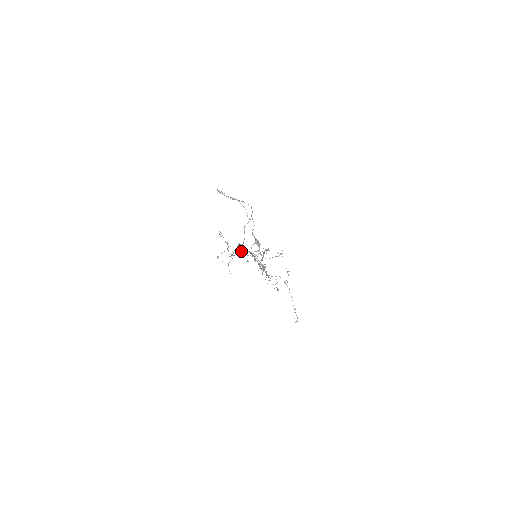
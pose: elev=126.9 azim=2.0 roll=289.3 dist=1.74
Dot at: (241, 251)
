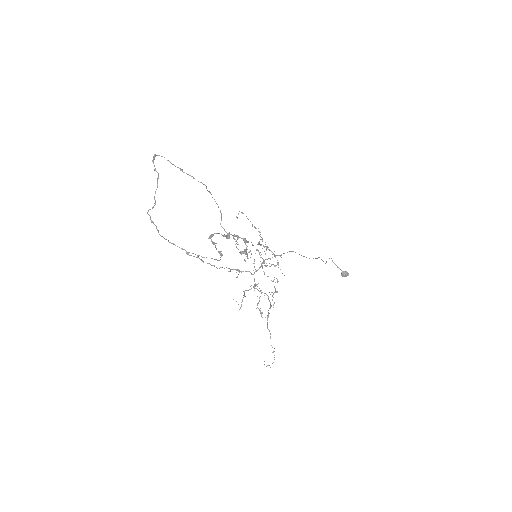
Dot at: occluded
